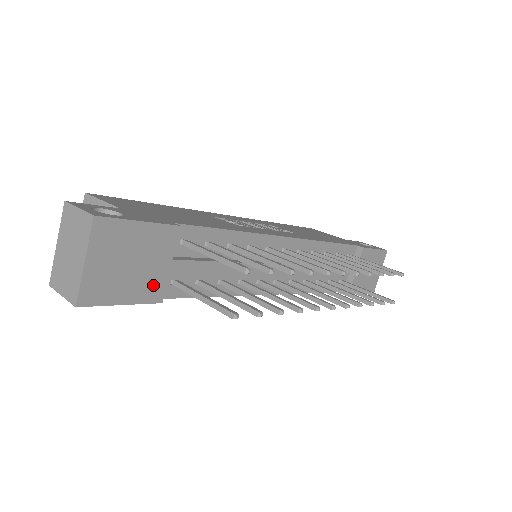
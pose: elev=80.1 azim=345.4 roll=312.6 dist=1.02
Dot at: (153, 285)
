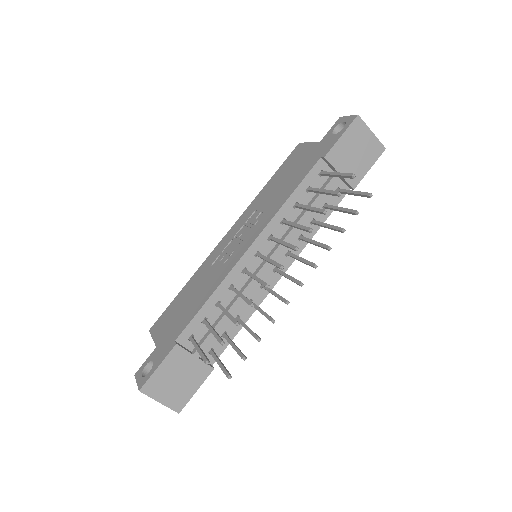
Dot at: (199, 371)
